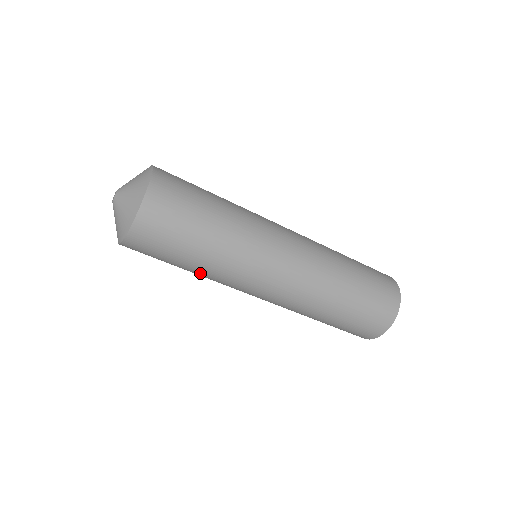
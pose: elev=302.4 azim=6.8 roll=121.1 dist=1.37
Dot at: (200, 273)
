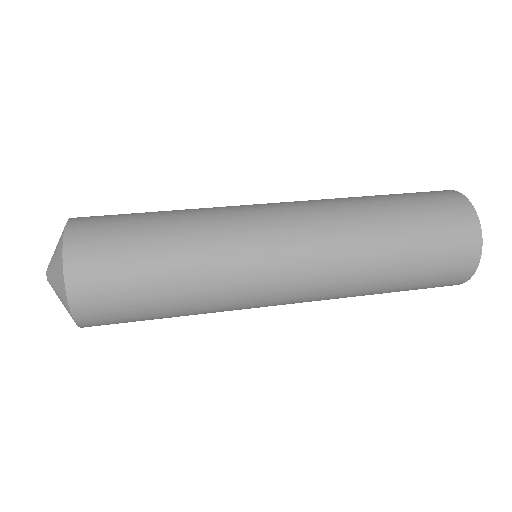
Dot at: occluded
